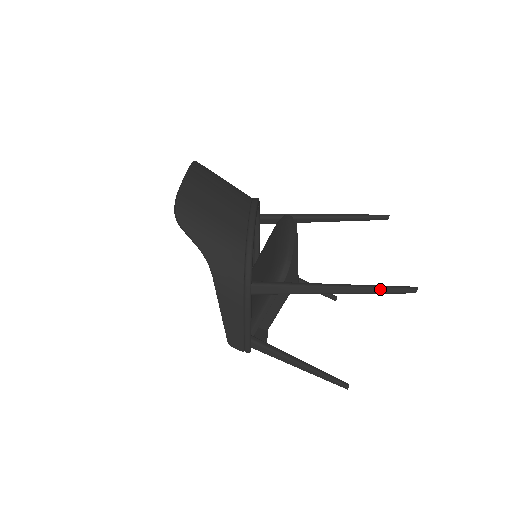
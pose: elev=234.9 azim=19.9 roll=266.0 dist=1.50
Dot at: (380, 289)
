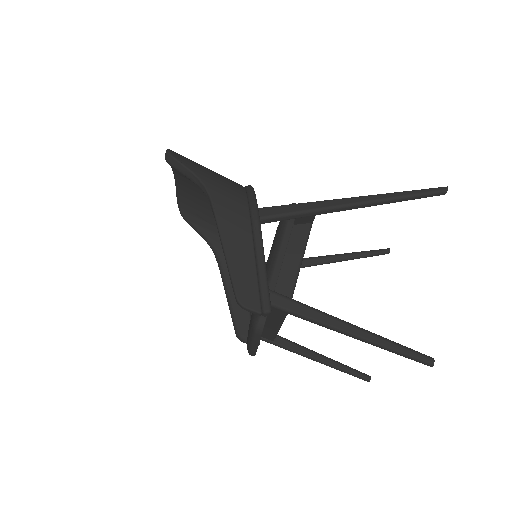
Dot at: (407, 192)
